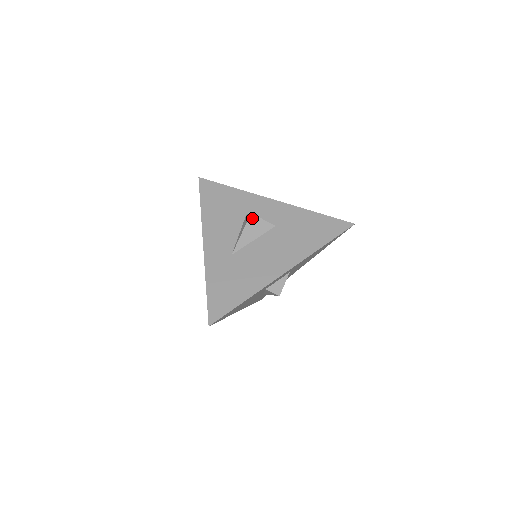
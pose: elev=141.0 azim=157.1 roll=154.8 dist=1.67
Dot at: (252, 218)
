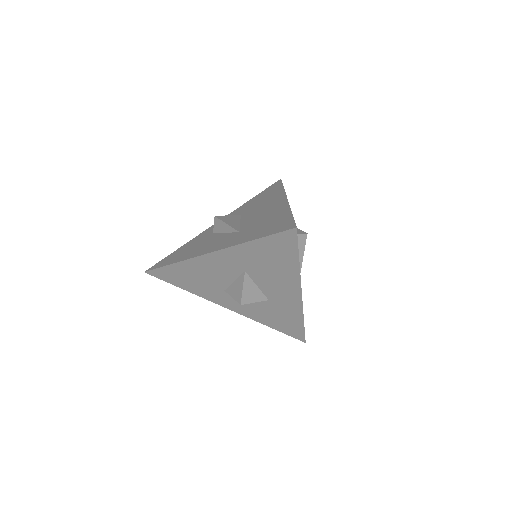
Dot at: (220, 217)
